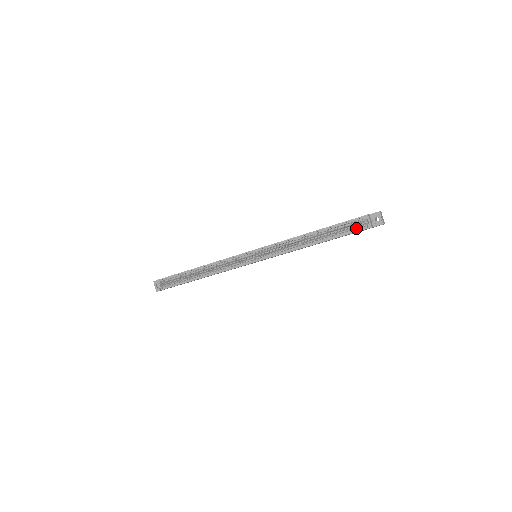
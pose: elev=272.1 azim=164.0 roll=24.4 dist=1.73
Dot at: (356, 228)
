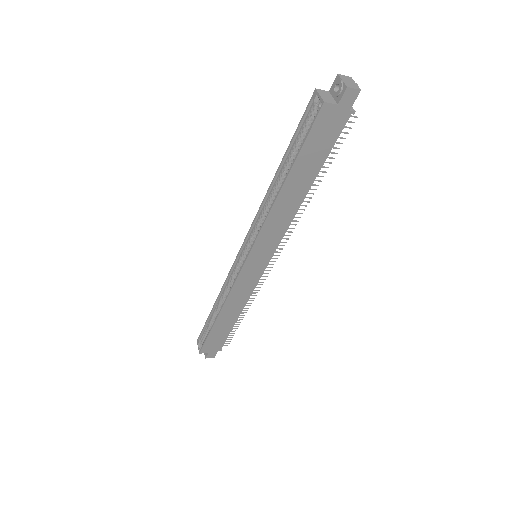
Dot at: (312, 123)
